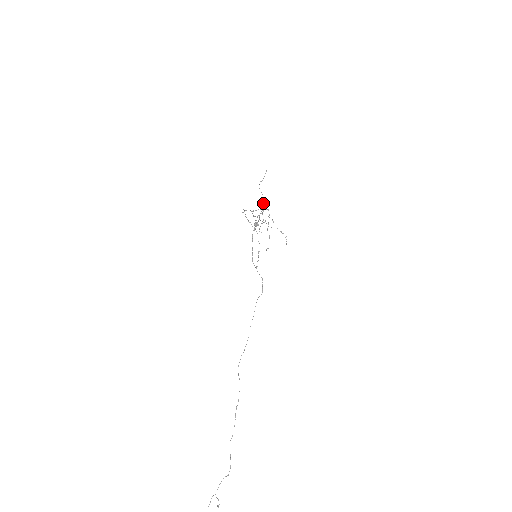
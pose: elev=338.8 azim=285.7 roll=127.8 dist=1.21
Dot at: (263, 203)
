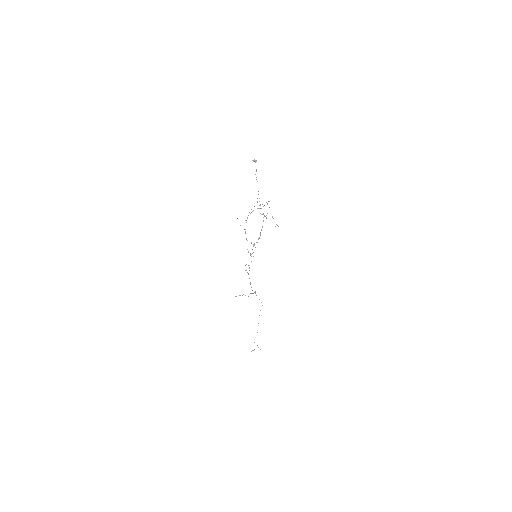
Dot at: (253, 244)
